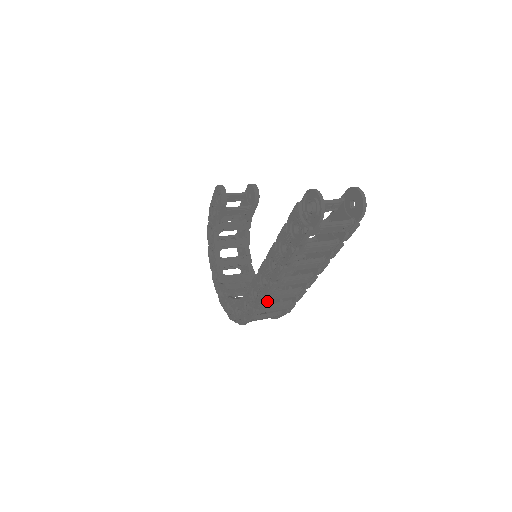
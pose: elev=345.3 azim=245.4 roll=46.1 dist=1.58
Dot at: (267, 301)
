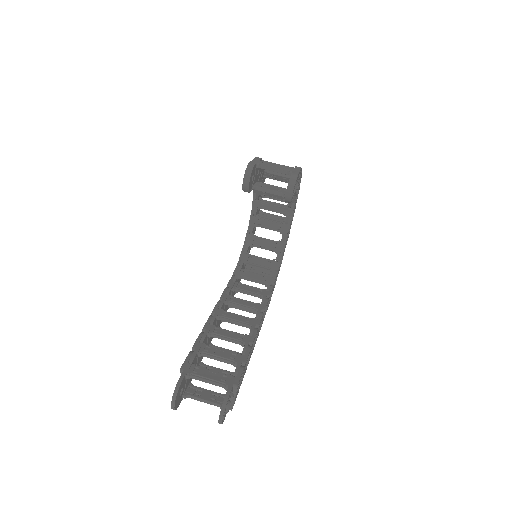
Dot at: occluded
